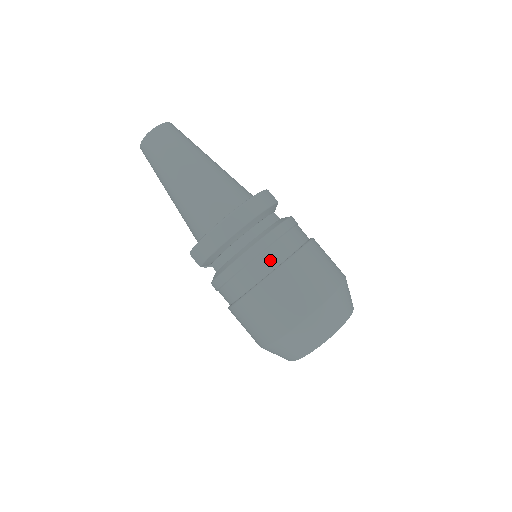
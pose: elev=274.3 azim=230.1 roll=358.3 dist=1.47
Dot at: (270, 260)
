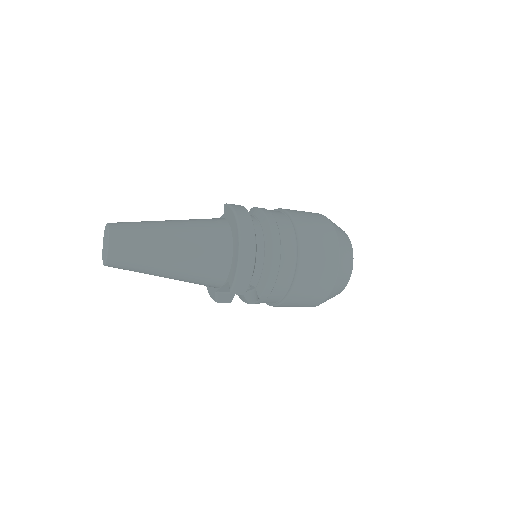
Dot at: (288, 235)
